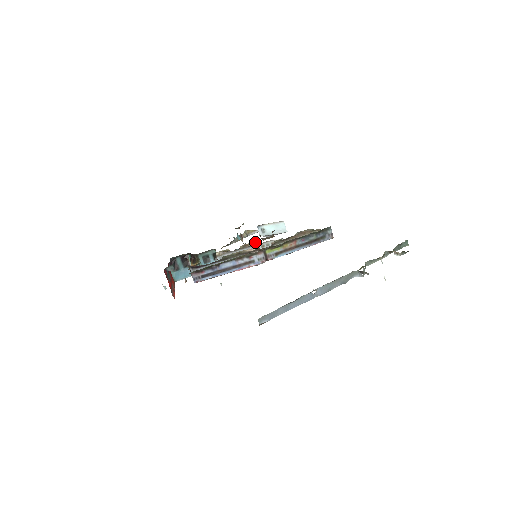
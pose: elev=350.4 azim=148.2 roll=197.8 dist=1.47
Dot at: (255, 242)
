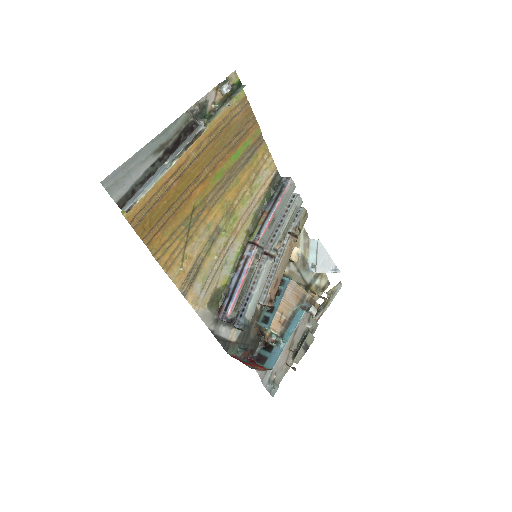
Dot at: occluded
